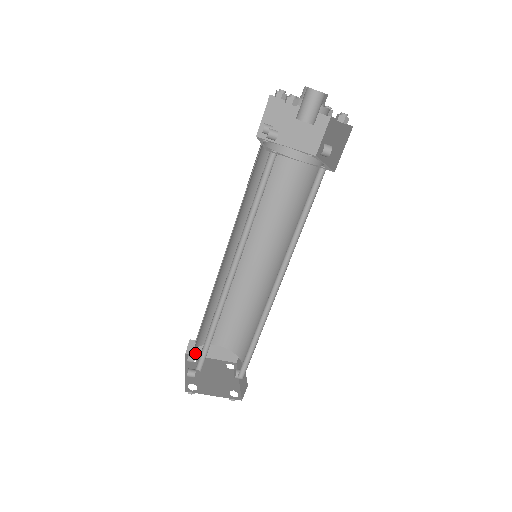
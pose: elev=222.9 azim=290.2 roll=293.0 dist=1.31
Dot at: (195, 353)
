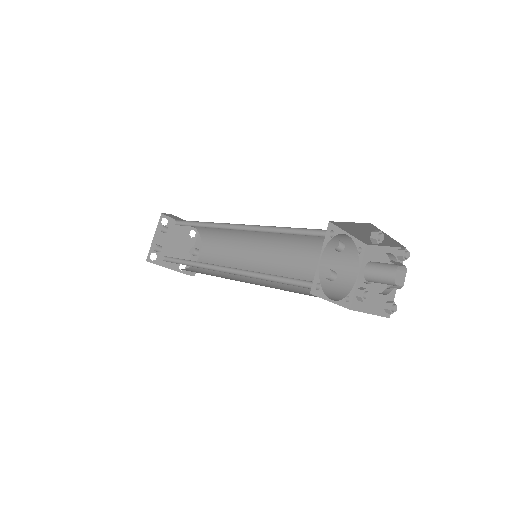
Dot at: (170, 216)
